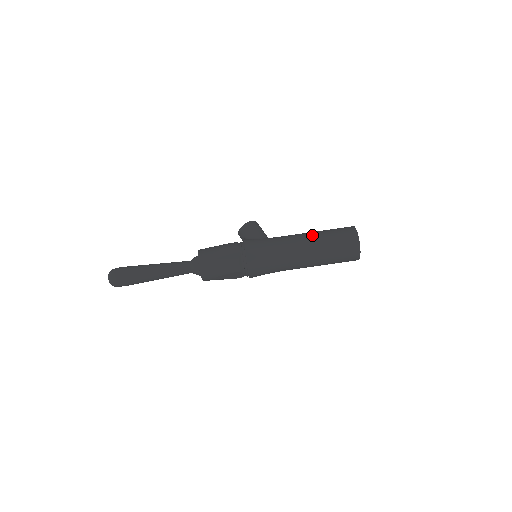
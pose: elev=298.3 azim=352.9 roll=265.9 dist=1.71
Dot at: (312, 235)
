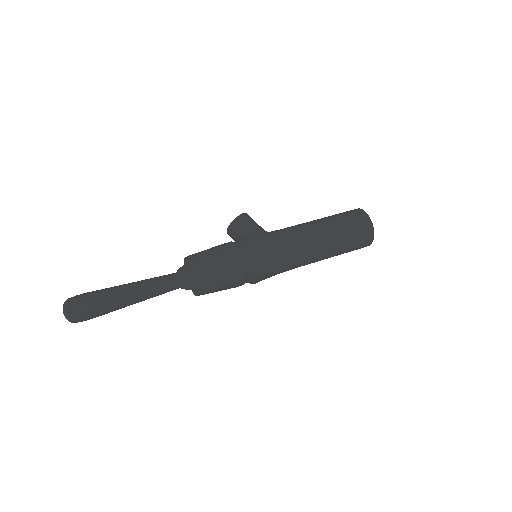
Dot at: (321, 223)
